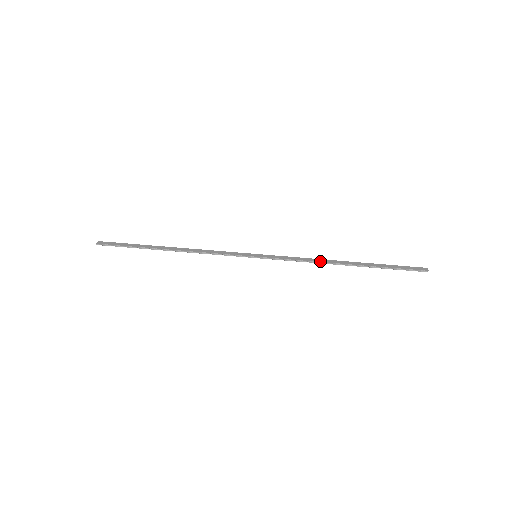
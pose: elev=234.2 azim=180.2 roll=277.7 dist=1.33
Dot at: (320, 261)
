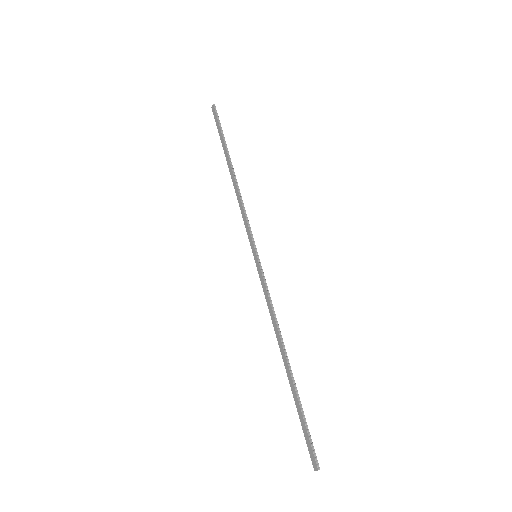
Dot at: (274, 329)
